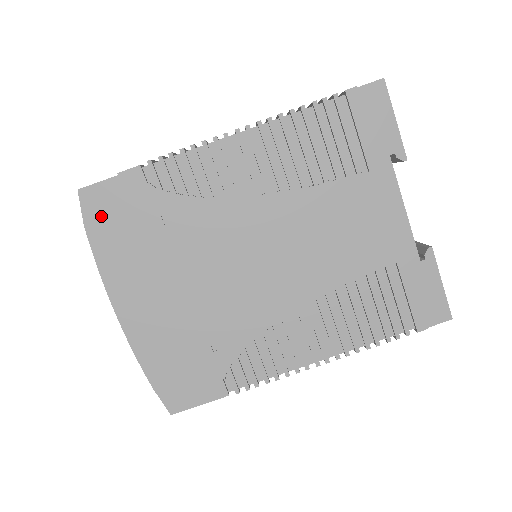
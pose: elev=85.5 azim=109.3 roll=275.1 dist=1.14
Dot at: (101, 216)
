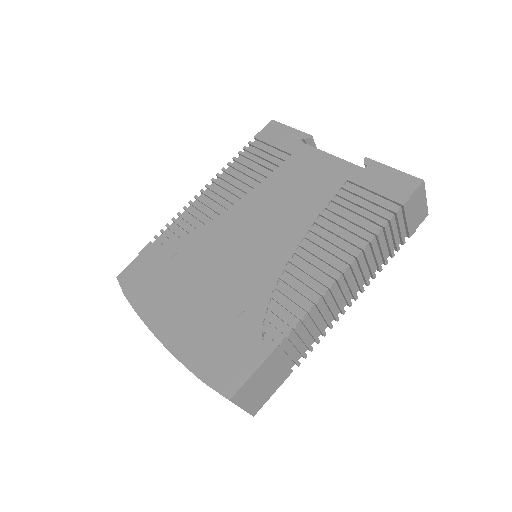
Dot at: (133, 282)
